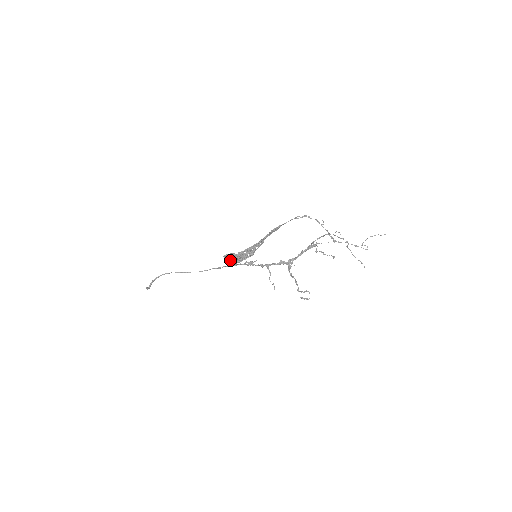
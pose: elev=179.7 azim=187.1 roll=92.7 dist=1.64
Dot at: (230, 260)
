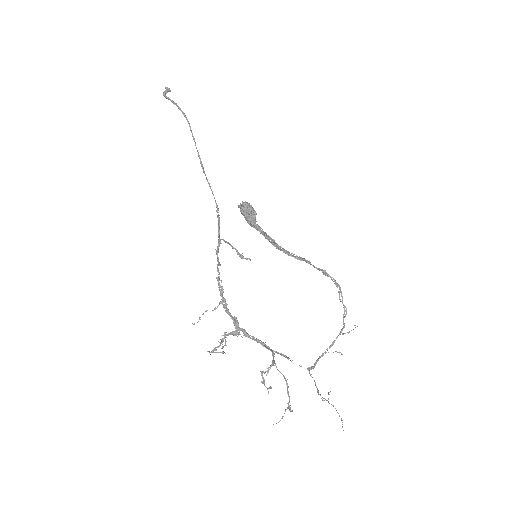
Dot at: (243, 212)
